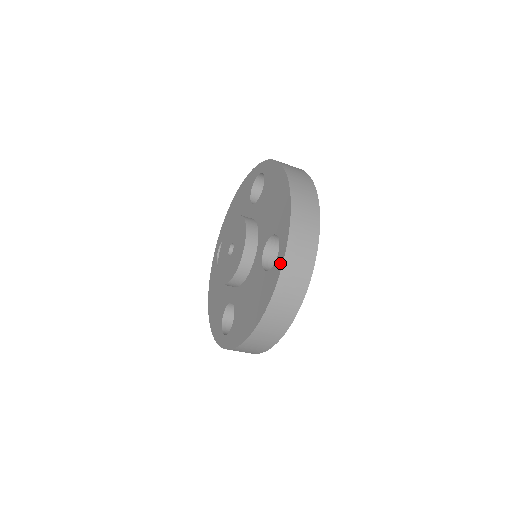
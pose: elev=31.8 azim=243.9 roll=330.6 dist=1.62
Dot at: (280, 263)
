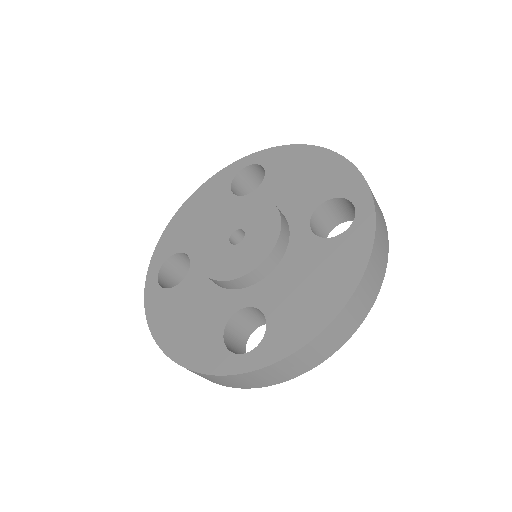
Dot at: (369, 216)
